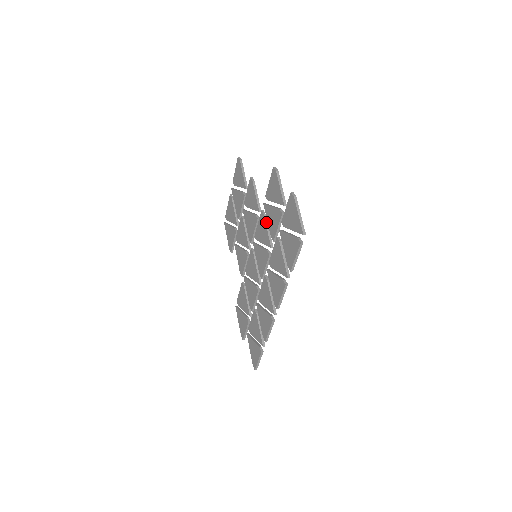
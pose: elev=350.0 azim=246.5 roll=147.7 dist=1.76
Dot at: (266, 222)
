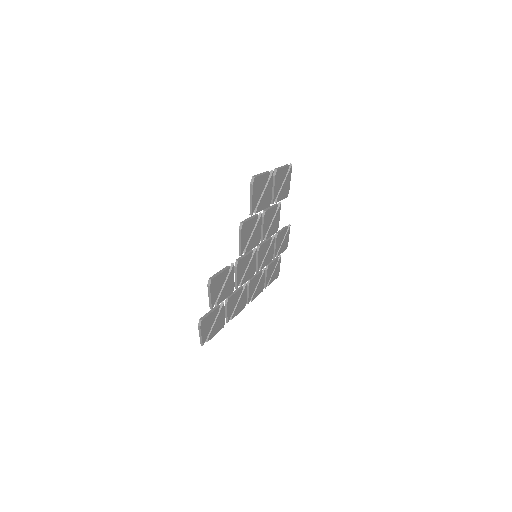
Dot at: (235, 272)
